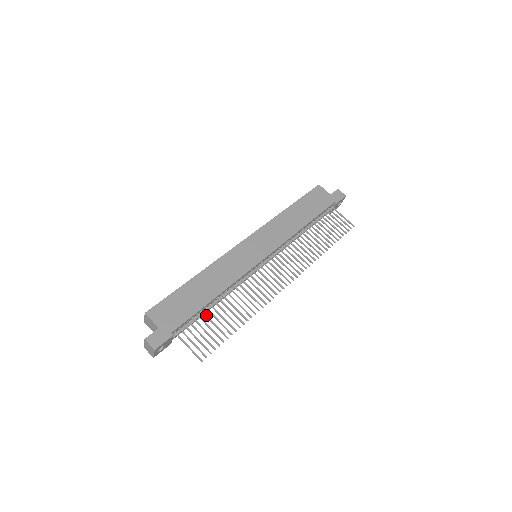
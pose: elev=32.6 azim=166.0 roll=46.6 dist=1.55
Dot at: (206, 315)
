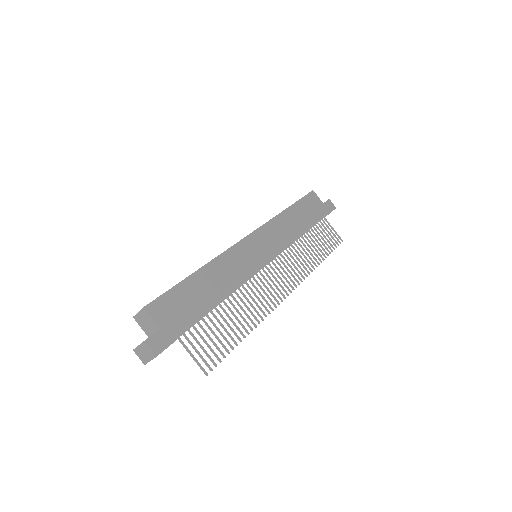
Dot at: (210, 318)
